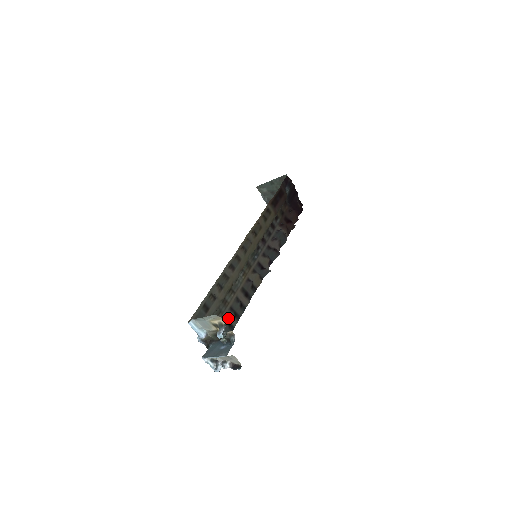
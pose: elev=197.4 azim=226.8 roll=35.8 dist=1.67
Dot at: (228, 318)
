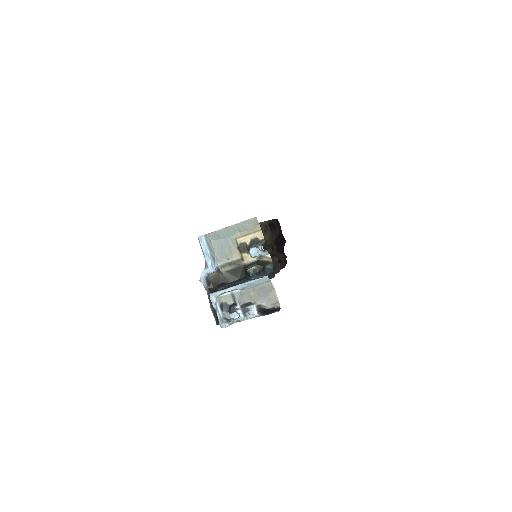
Dot at: occluded
